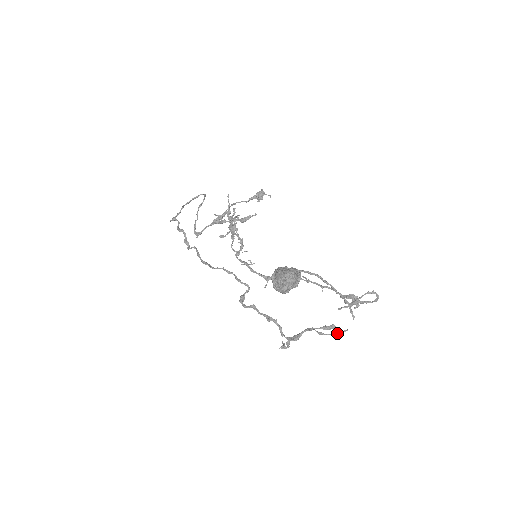
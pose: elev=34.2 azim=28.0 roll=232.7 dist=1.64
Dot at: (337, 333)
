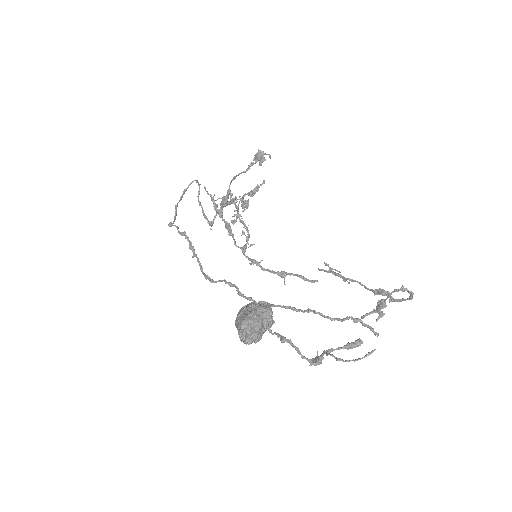
Dot at: (358, 359)
